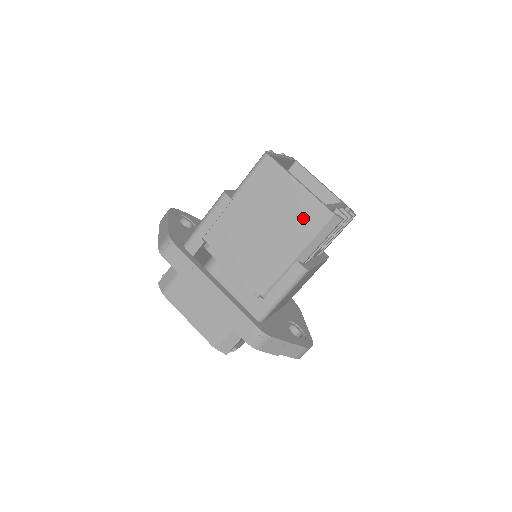
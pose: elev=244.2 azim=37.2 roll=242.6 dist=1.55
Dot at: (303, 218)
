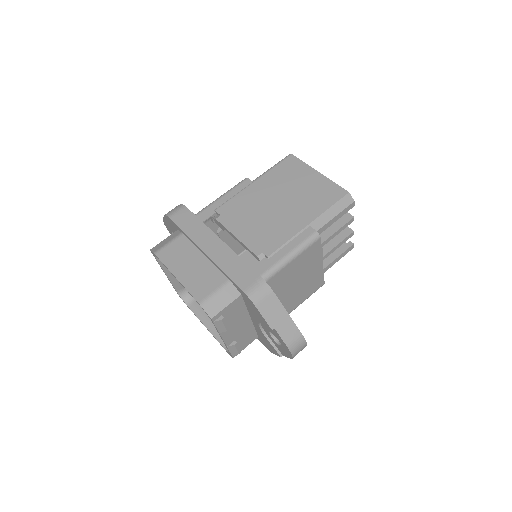
Dot at: (319, 195)
